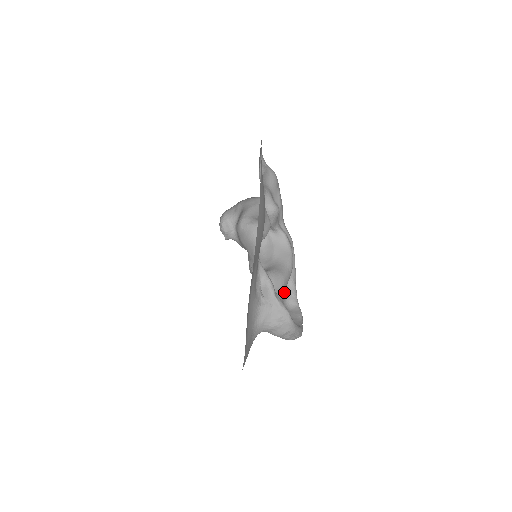
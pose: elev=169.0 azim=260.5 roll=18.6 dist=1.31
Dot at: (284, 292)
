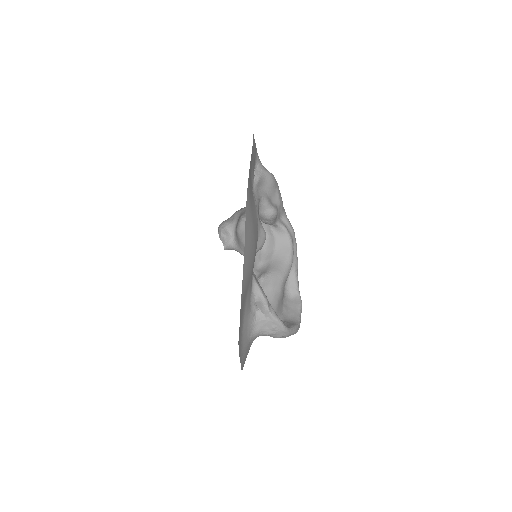
Dot at: occluded
